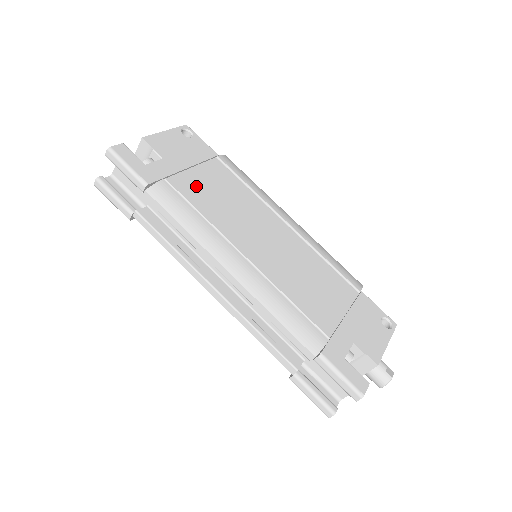
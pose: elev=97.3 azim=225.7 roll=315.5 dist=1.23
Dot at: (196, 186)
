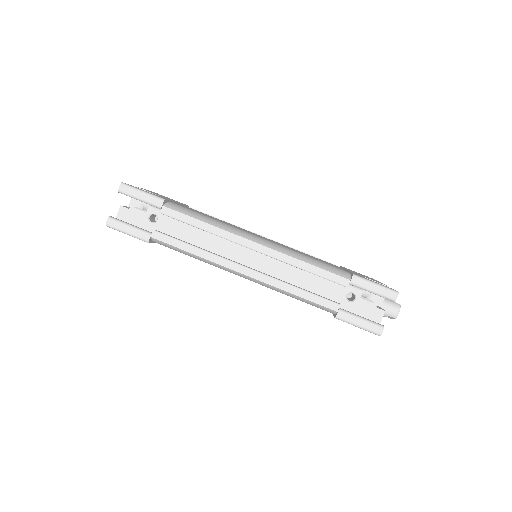
Dot at: (192, 210)
